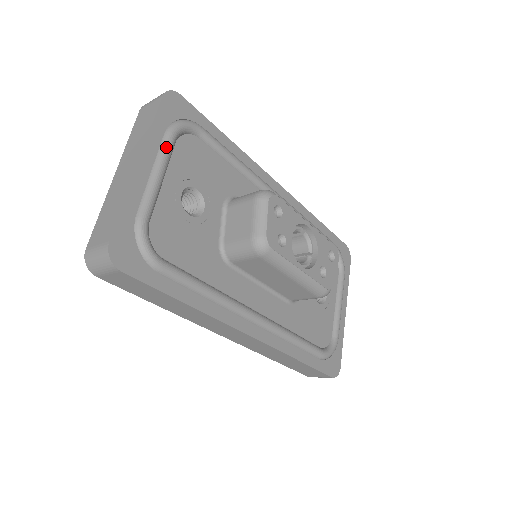
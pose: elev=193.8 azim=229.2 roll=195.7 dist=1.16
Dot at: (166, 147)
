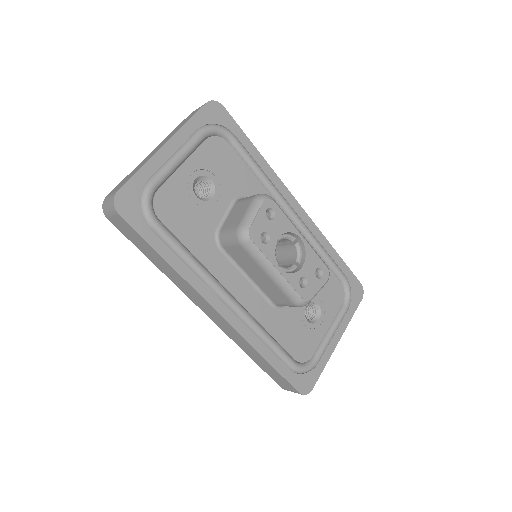
Dot at: (193, 139)
